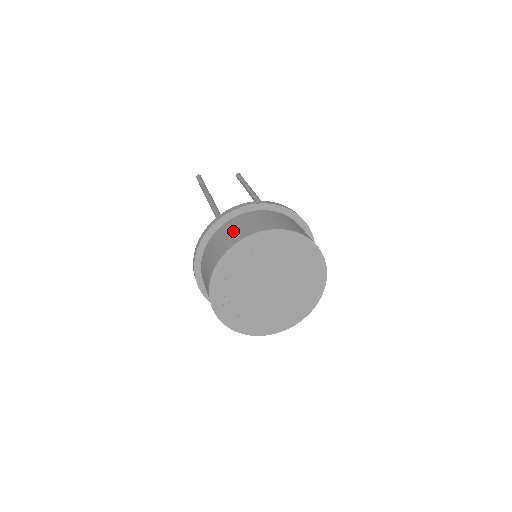
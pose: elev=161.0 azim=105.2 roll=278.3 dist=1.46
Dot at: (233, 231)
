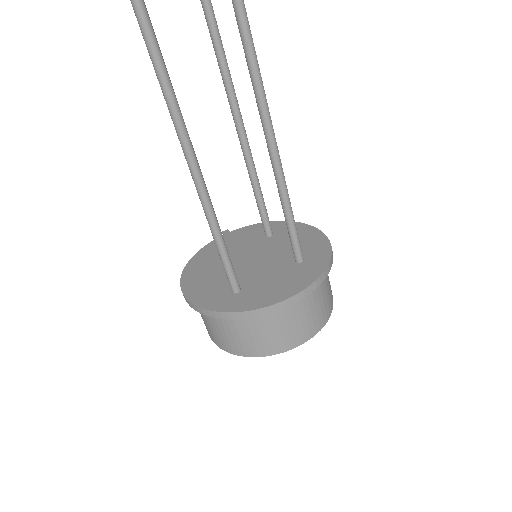
Dot at: (254, 338)
